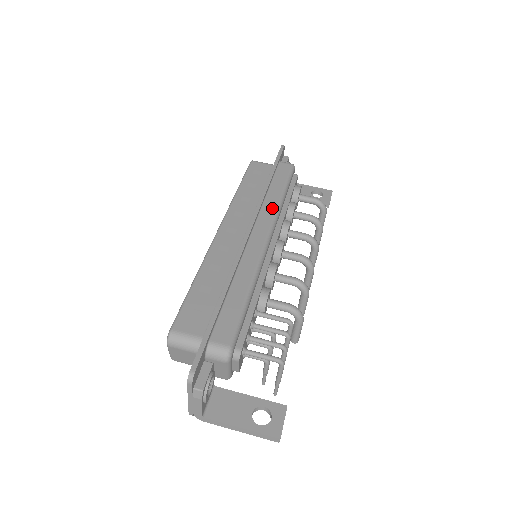
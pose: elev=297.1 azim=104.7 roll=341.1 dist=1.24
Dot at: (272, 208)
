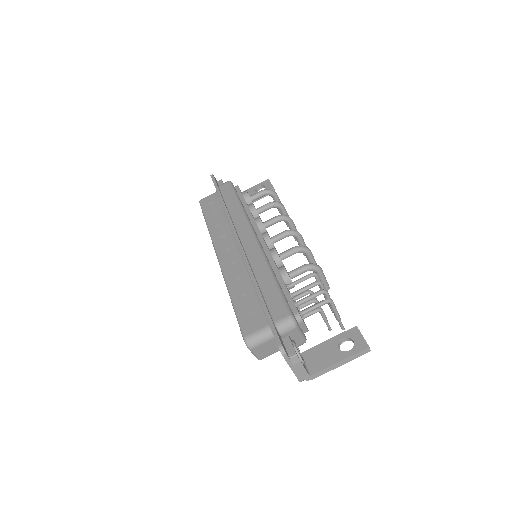
Dot at: (240, 217)
